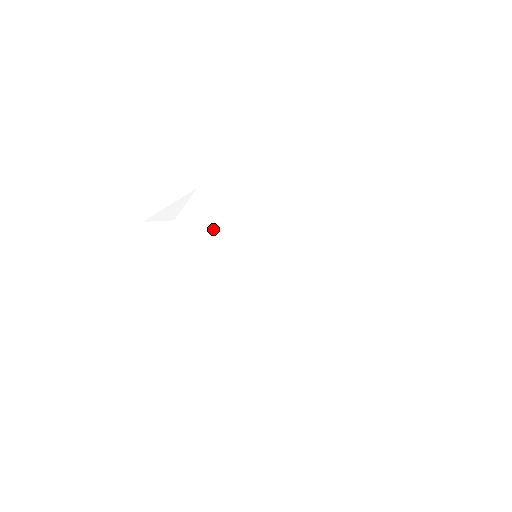
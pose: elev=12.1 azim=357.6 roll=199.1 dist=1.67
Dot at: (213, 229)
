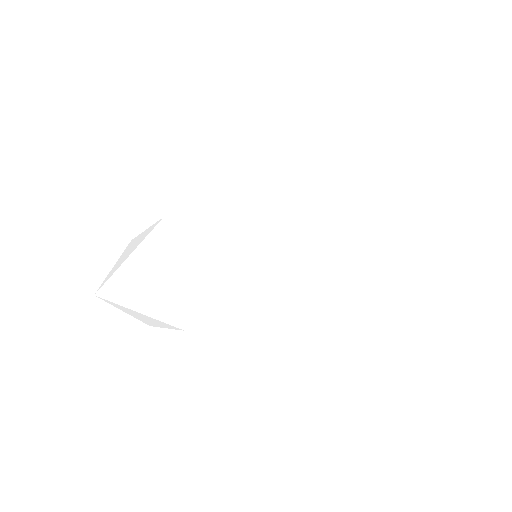
Dot at: (231, 303)
